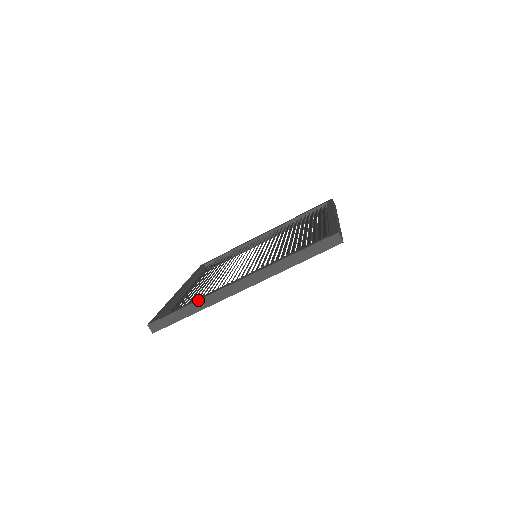
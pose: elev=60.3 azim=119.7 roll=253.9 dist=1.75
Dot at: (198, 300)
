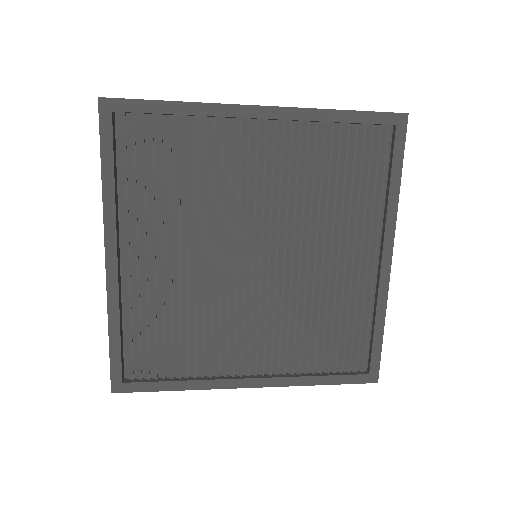
Dot at: occluded
